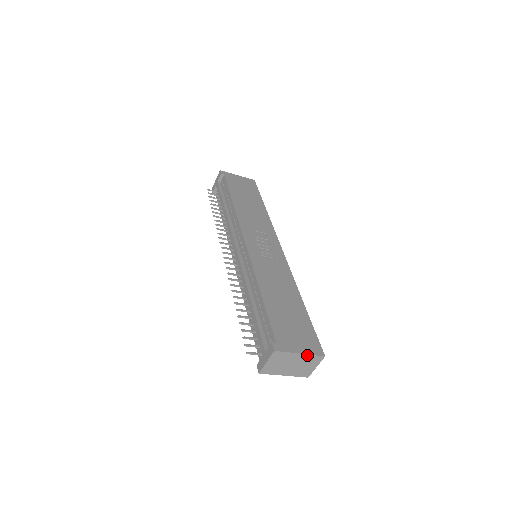
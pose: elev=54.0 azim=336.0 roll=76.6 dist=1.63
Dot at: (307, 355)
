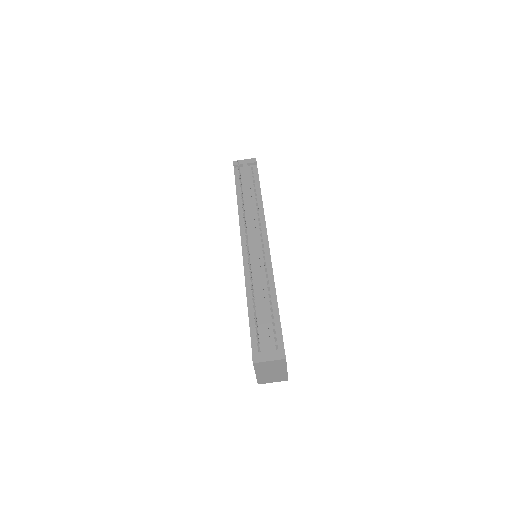
Dot at: (286, 373)
